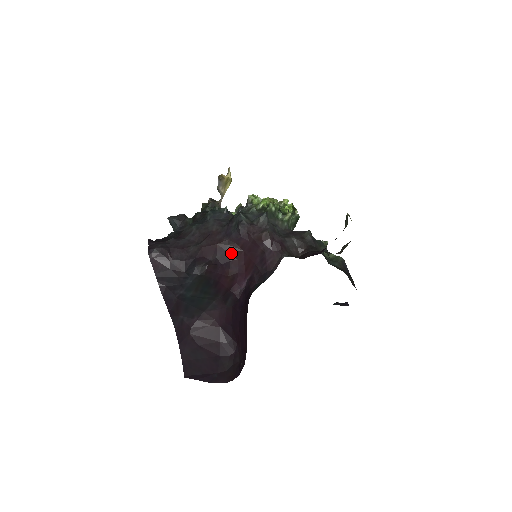
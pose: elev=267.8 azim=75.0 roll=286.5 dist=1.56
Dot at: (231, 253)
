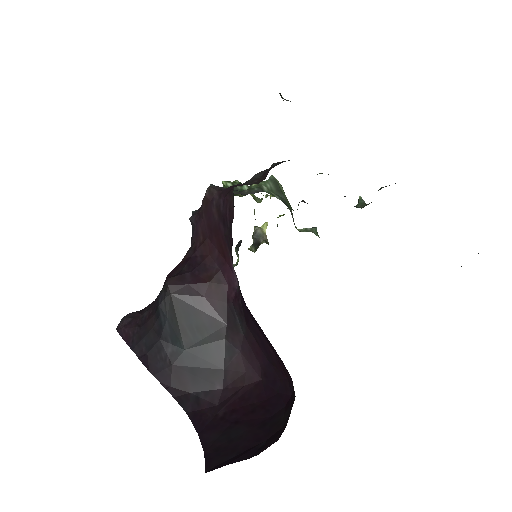
Dot at: (198, 254)
